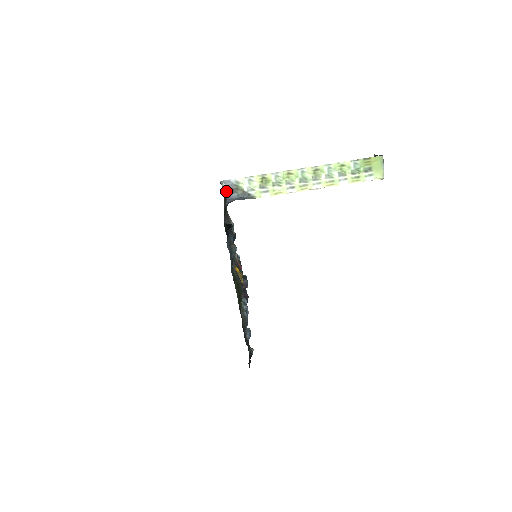
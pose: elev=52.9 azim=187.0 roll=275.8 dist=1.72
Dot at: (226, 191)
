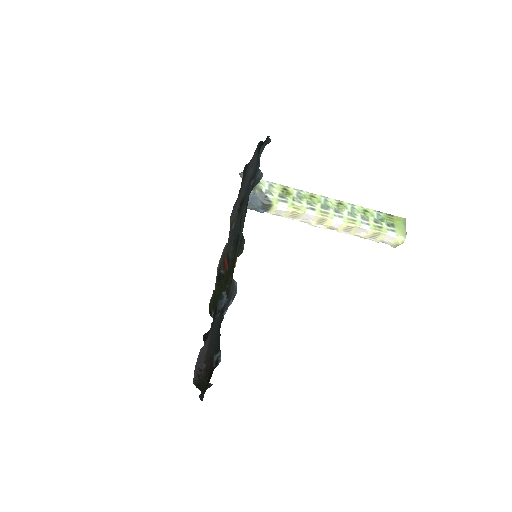
Dot at: occluded
